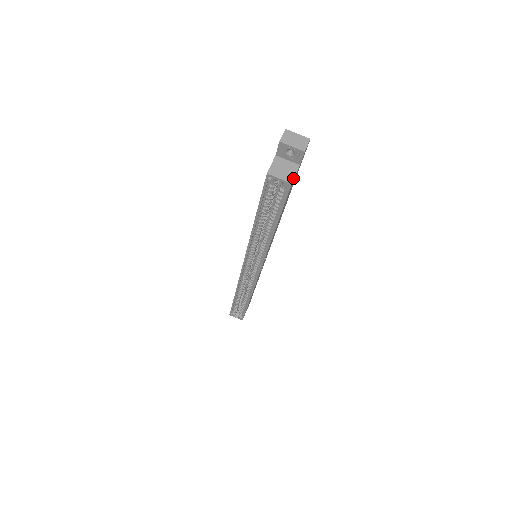
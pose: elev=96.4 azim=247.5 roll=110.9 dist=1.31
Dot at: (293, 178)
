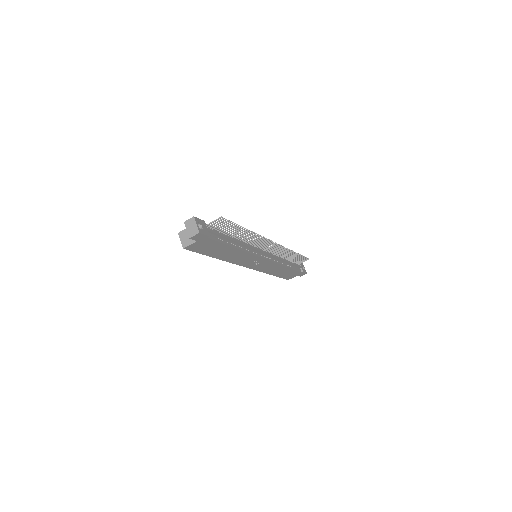
Dot at: (187, 246)
